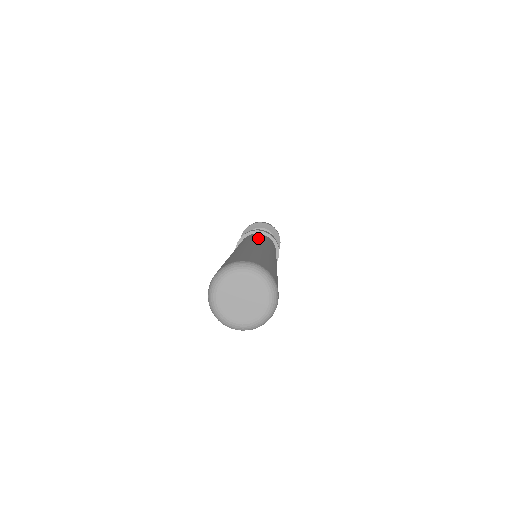
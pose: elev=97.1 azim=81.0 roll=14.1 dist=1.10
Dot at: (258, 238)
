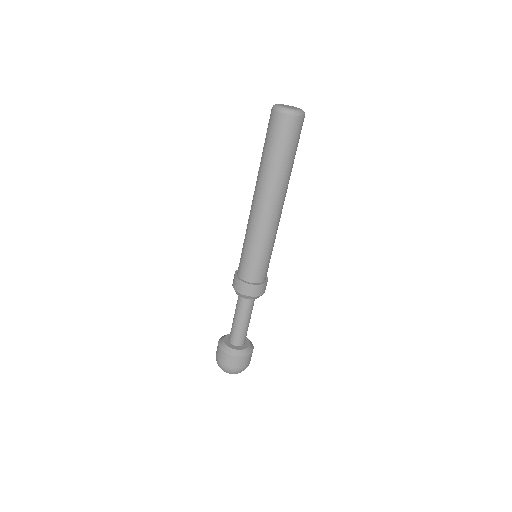
Dot at: occluded
